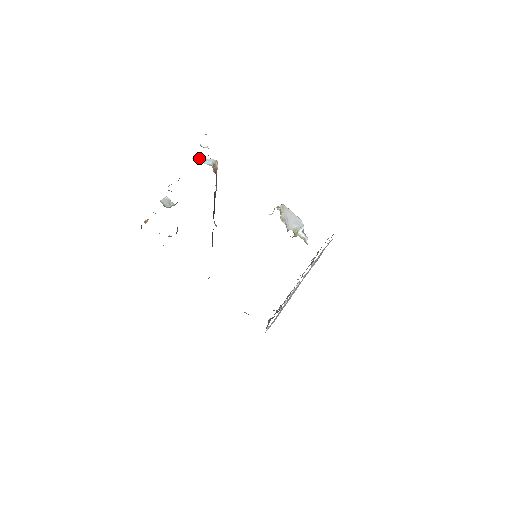
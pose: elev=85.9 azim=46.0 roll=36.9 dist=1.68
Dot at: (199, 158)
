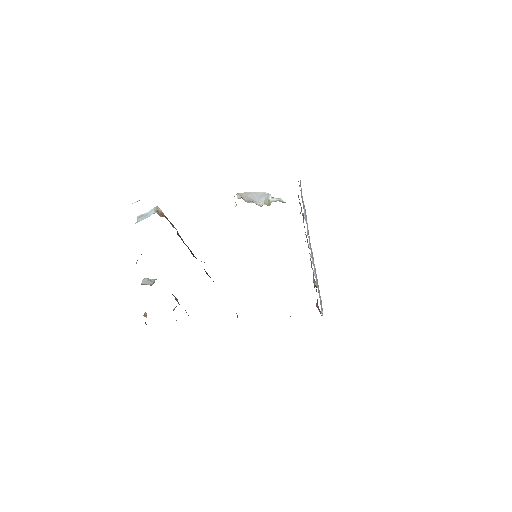
Dot at: (141, 218)
